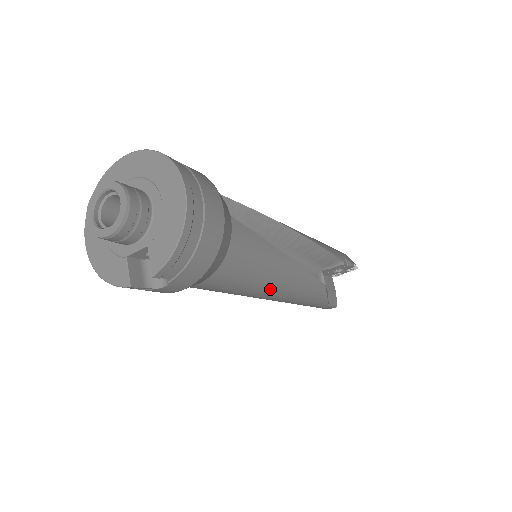
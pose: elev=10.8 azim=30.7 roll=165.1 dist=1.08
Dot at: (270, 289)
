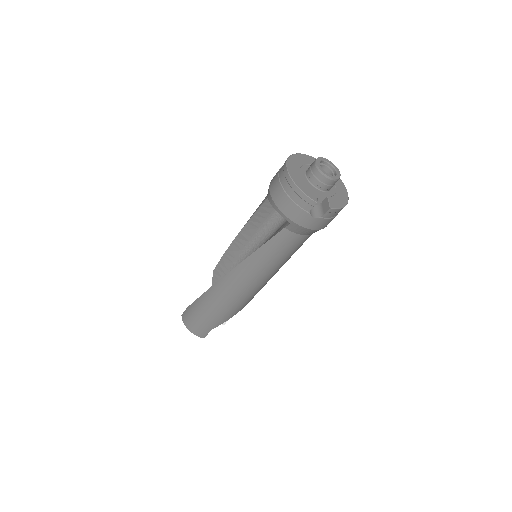
Dot at: (265, 275)
